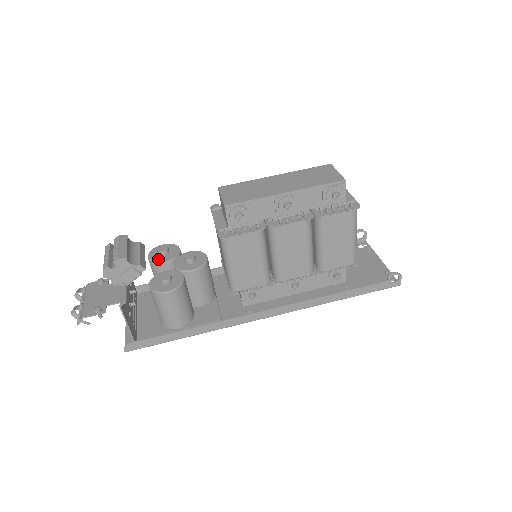
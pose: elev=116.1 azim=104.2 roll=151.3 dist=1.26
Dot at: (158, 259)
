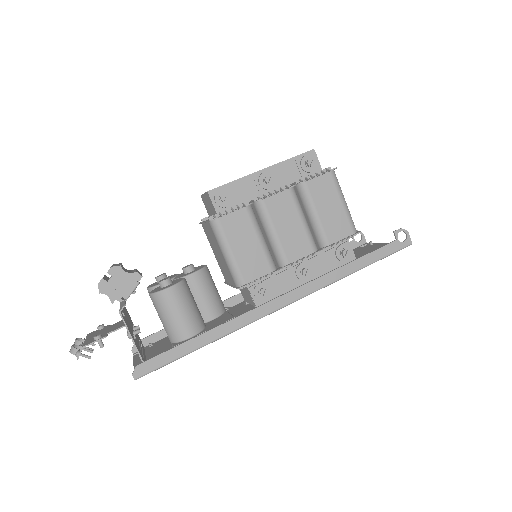
Dot at: (157, 284)
